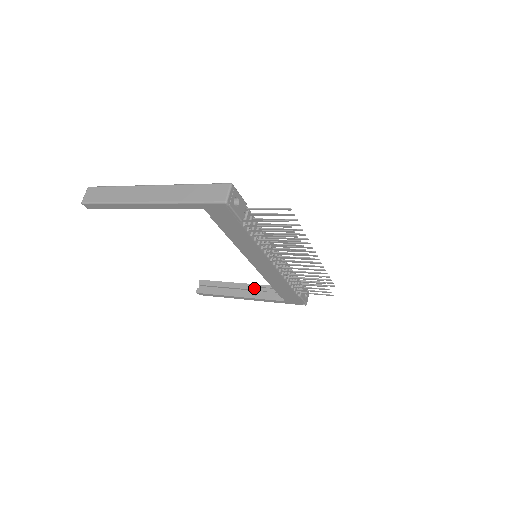
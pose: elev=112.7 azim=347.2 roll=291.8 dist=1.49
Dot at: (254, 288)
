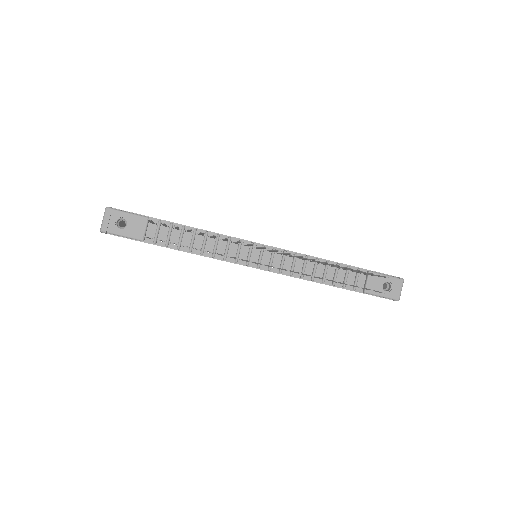
Dot at: occluded
